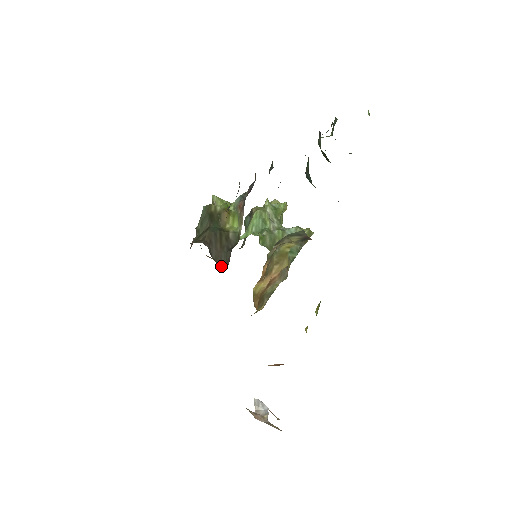
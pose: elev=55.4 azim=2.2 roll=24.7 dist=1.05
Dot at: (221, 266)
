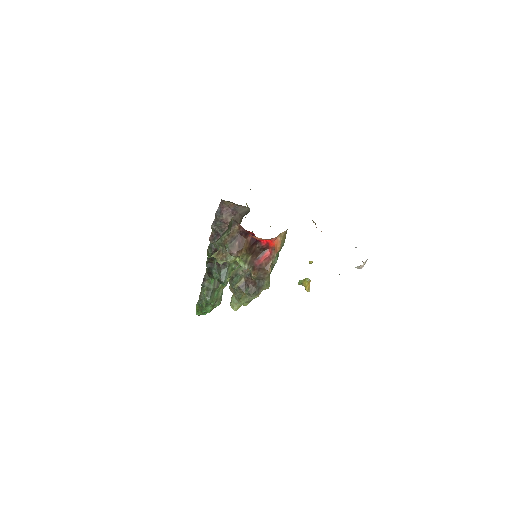
Dot at: occluded
